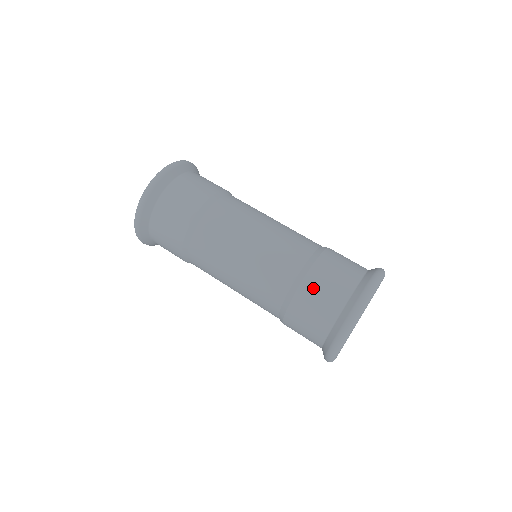
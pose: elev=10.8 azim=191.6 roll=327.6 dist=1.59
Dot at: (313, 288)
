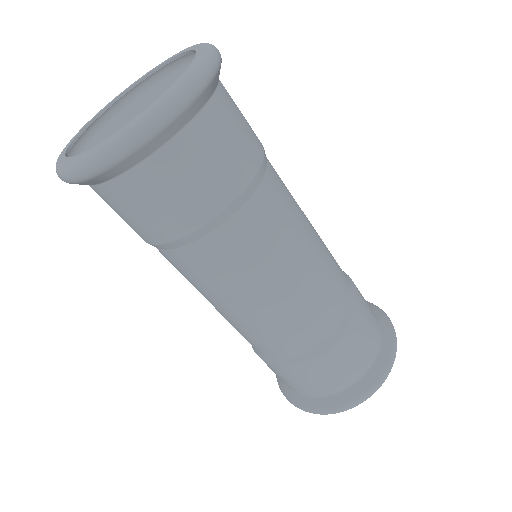
Dot at: (305, 374)
